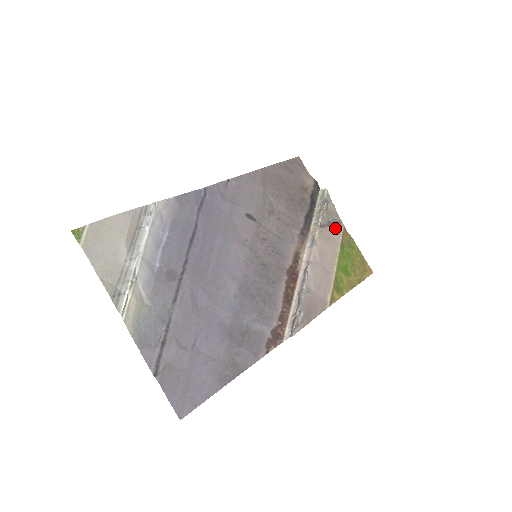
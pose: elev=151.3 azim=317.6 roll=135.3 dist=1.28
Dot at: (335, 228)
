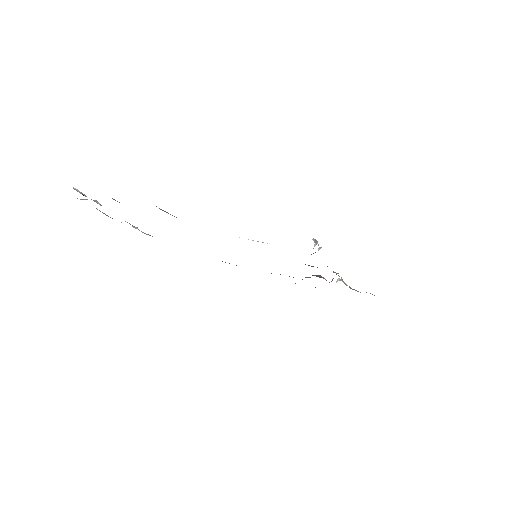
Dot at: occluded
